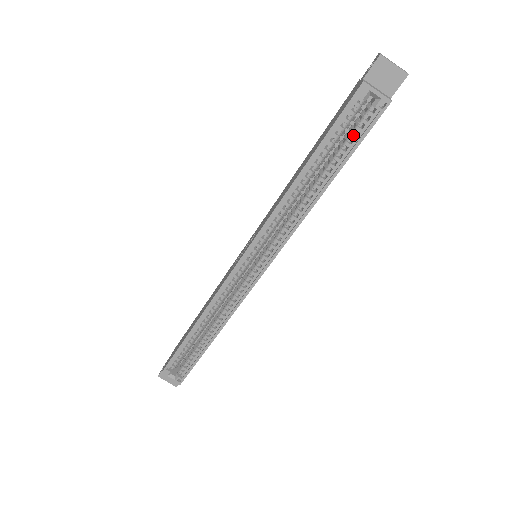
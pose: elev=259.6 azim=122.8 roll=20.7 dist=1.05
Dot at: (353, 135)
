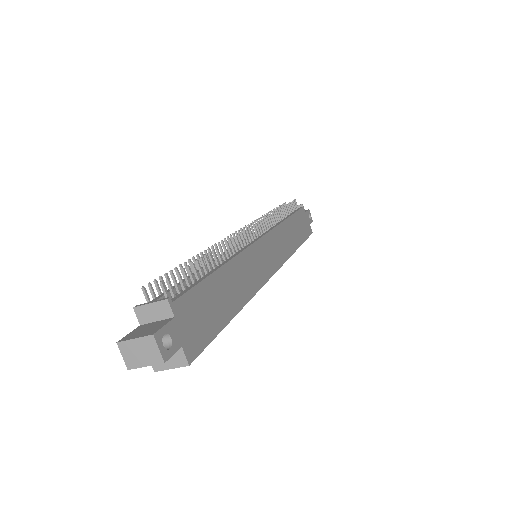
Dot at: occluded
